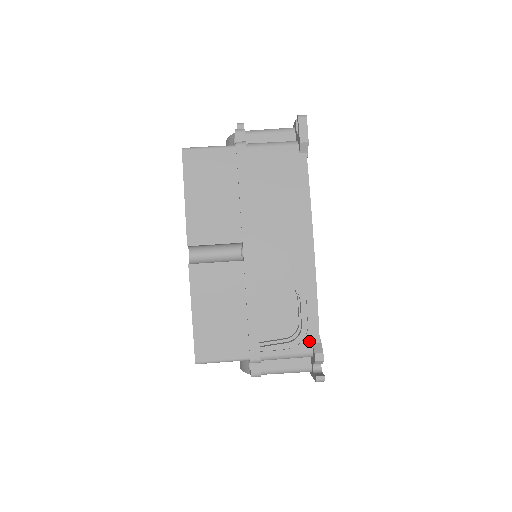
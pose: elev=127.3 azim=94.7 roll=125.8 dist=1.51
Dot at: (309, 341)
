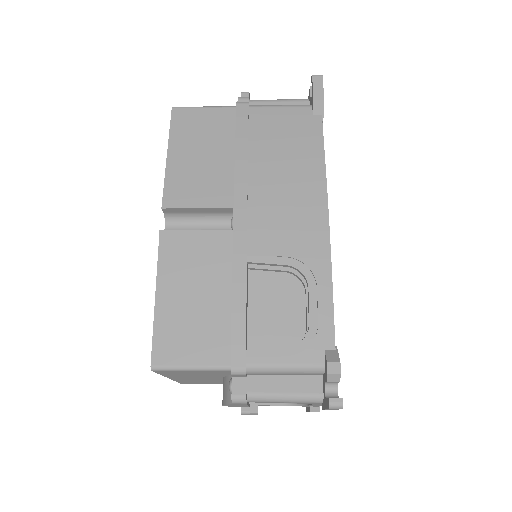
Dot at: (319, 346)
